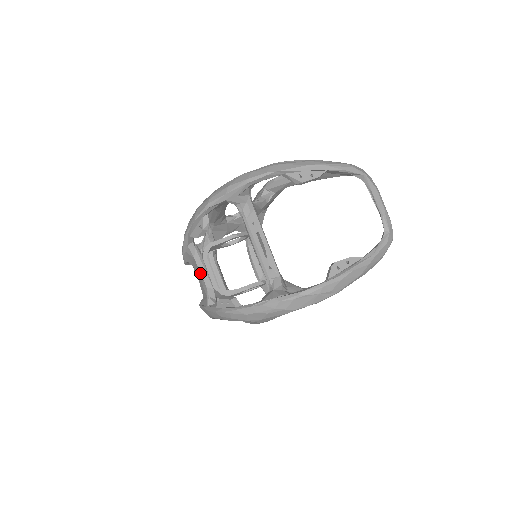
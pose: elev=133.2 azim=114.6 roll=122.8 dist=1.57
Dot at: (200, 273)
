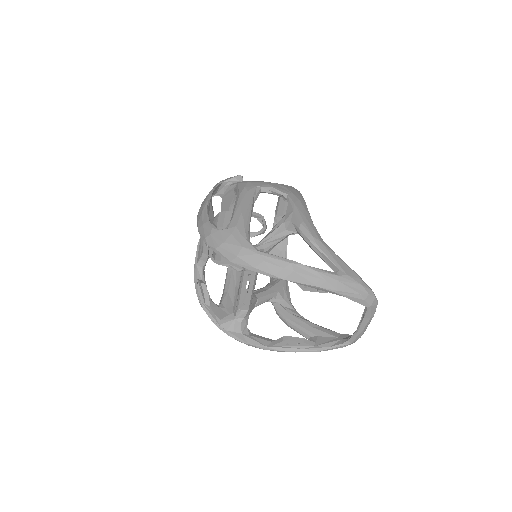
Dot at: (203, 241)
